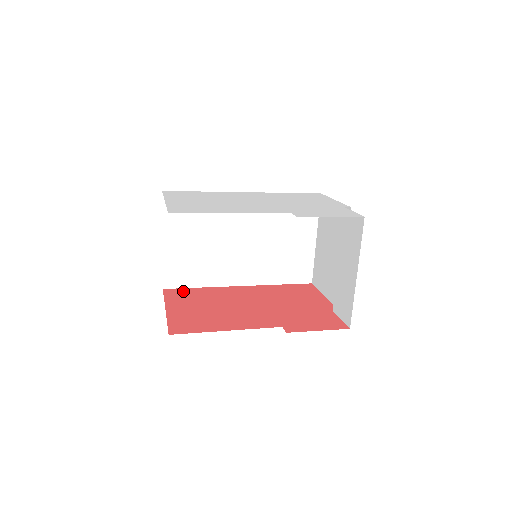
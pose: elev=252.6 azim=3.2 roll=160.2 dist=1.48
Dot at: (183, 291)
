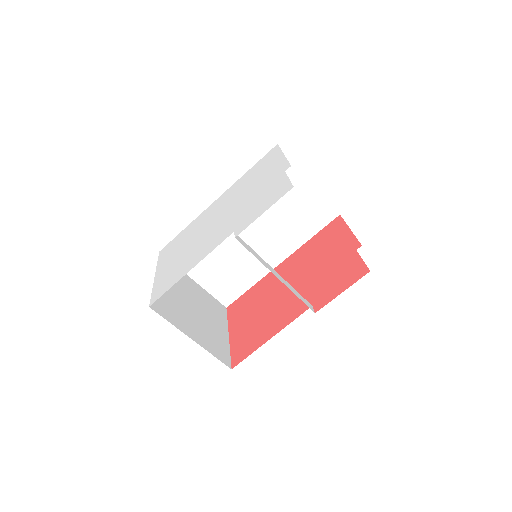
Dot at: (240, 301)
